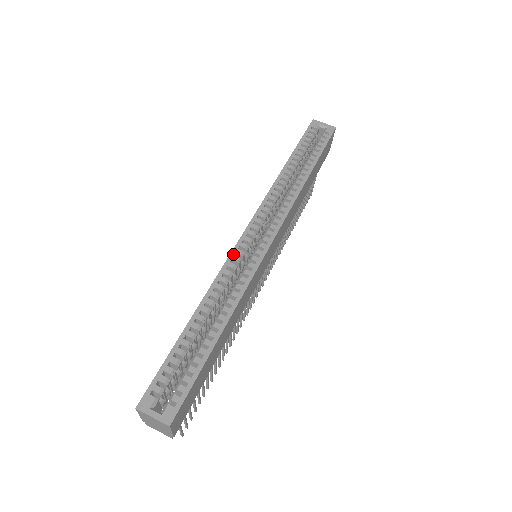
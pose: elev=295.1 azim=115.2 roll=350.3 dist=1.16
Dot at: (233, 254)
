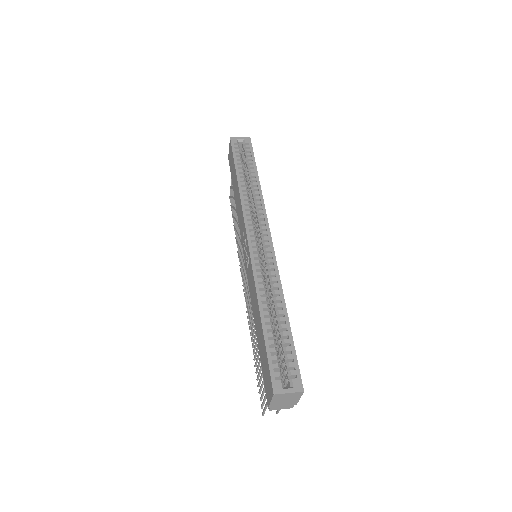
Dot at: (253, 259)
